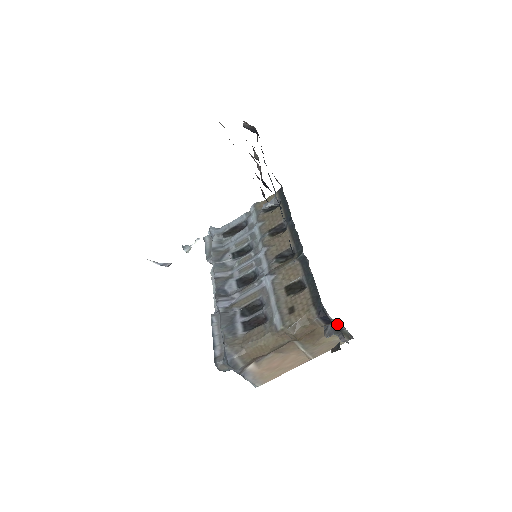
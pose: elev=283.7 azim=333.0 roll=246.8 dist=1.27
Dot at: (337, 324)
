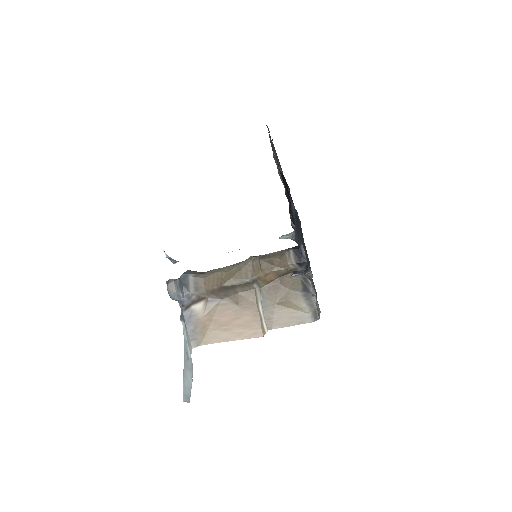
Dot at: (308, 284)
